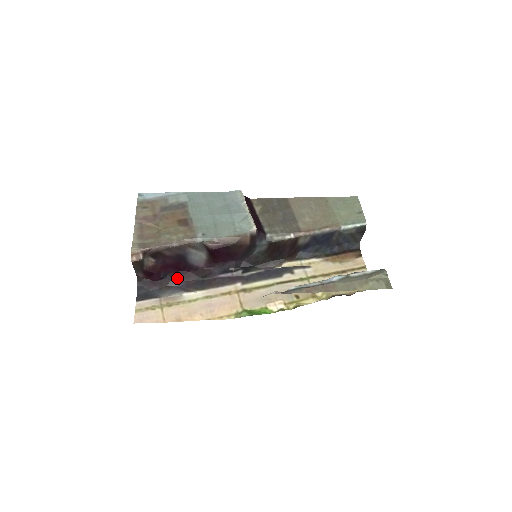
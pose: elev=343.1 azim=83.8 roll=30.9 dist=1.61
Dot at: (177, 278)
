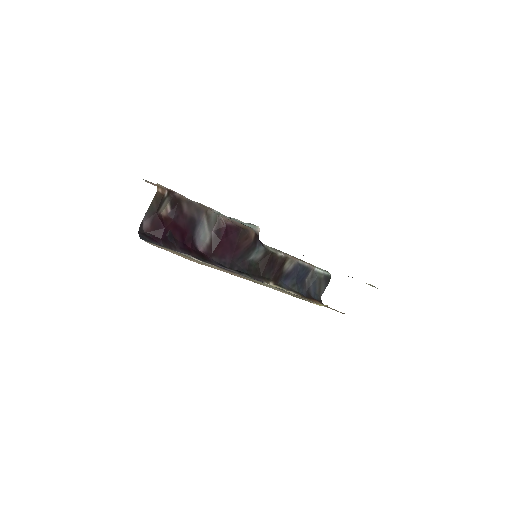
Dot at: (180, 247)
